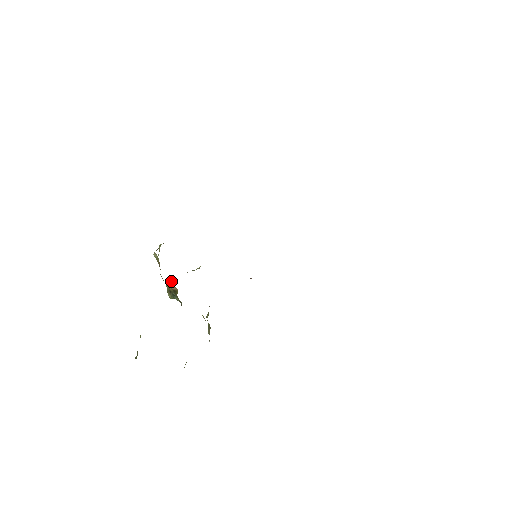
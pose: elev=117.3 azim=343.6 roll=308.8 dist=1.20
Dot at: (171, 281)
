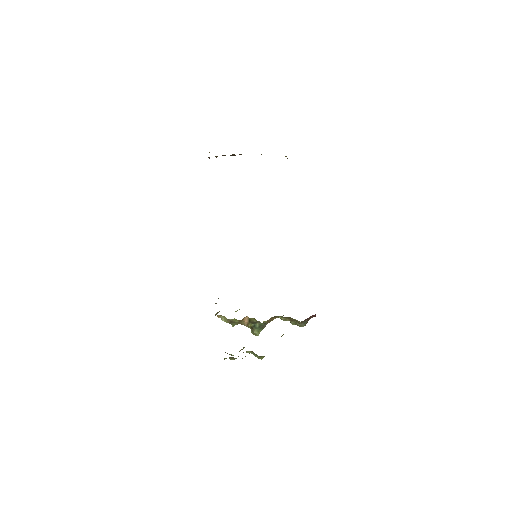
Dot at: occluded
